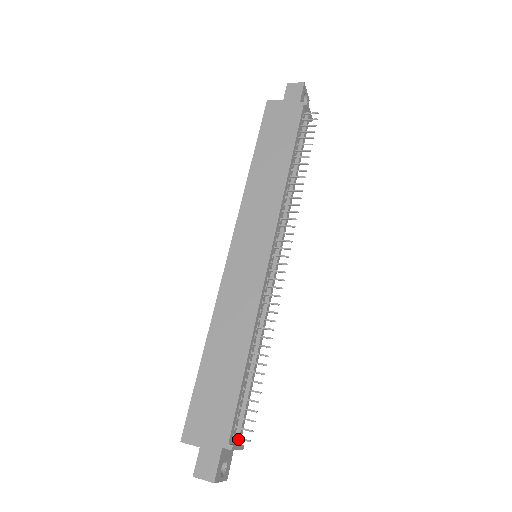
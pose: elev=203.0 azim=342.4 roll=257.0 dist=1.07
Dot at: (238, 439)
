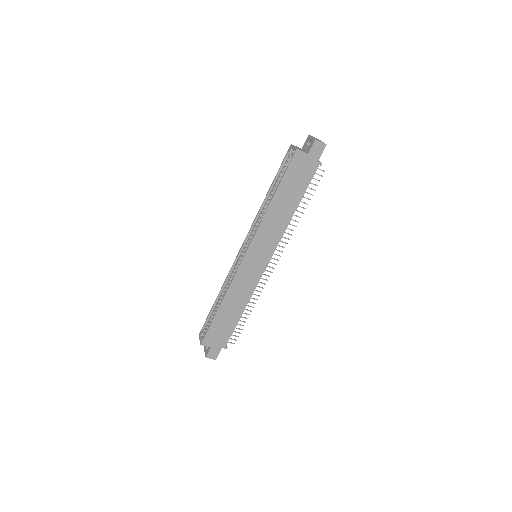
Dot at: occluded
